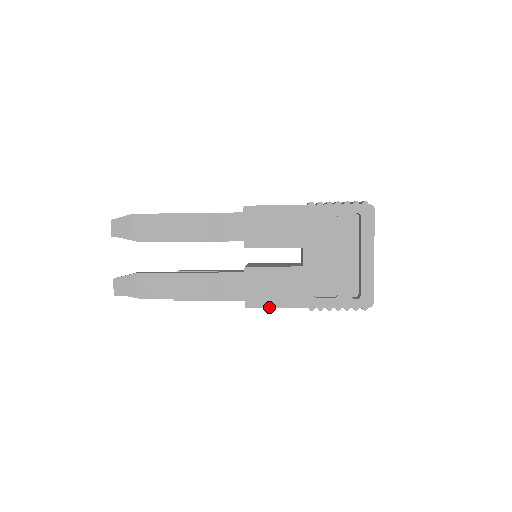
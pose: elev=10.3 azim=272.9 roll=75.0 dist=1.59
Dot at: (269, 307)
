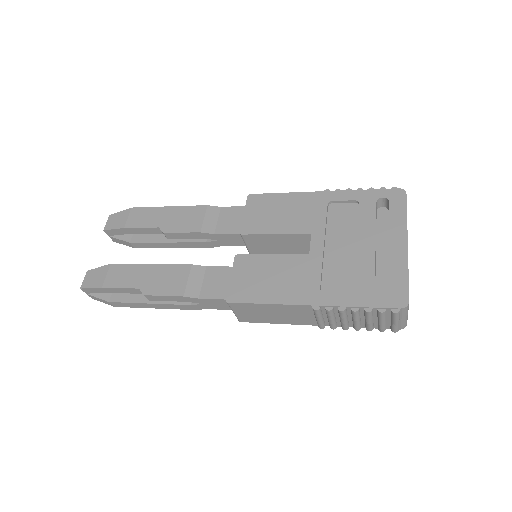
Dot at: (257, 302)
